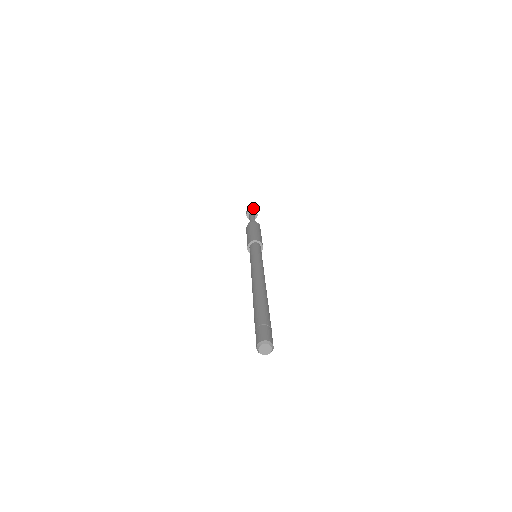
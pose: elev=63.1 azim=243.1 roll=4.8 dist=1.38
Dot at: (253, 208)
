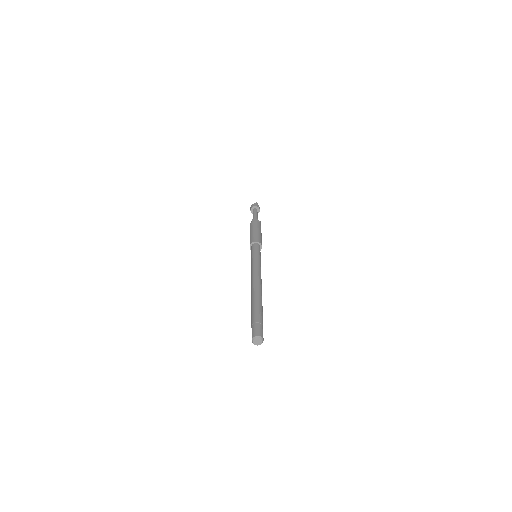
Dot at: (255, 204)
